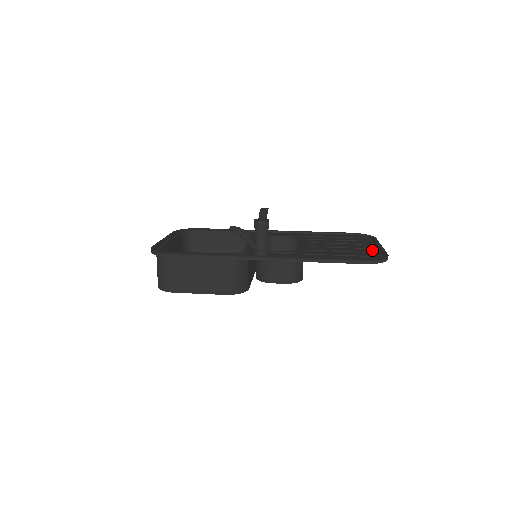
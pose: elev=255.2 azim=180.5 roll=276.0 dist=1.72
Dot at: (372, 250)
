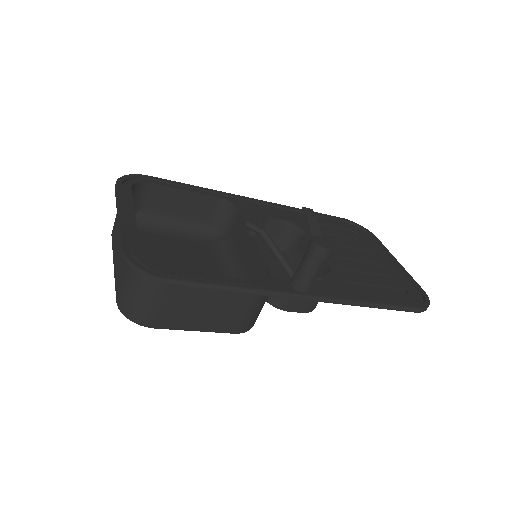
Dot at: (396, 272)
